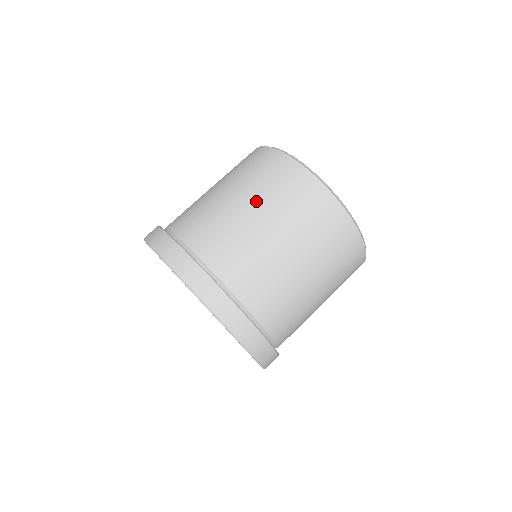
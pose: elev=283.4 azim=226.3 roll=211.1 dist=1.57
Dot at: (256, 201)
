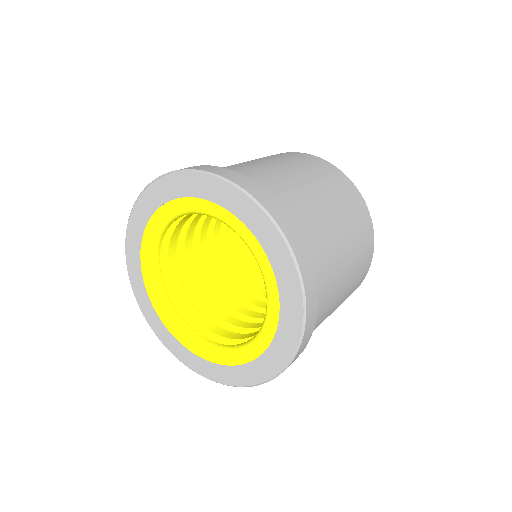
Dot at: (316, 182)
